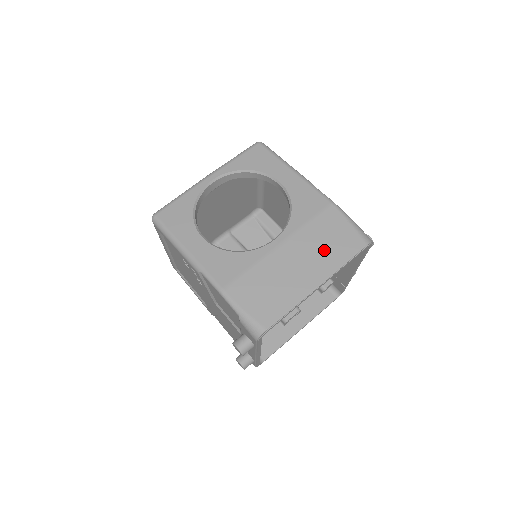
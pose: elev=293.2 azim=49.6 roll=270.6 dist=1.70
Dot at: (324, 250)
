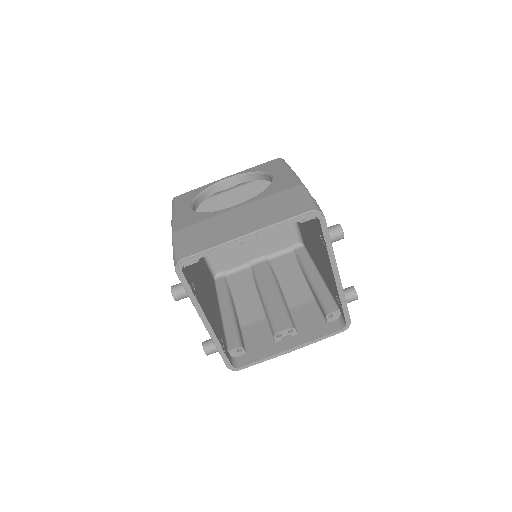
Dot at: (269, 212)
